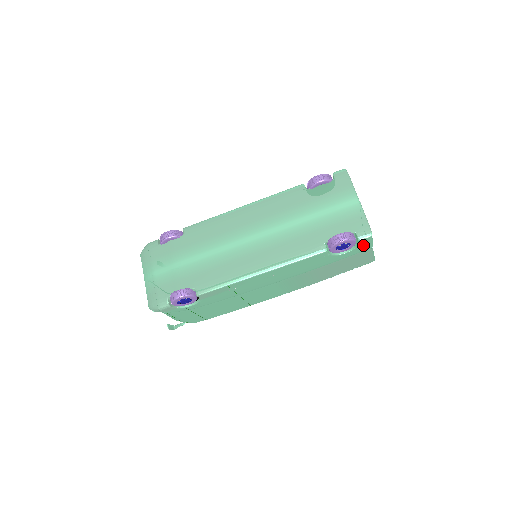
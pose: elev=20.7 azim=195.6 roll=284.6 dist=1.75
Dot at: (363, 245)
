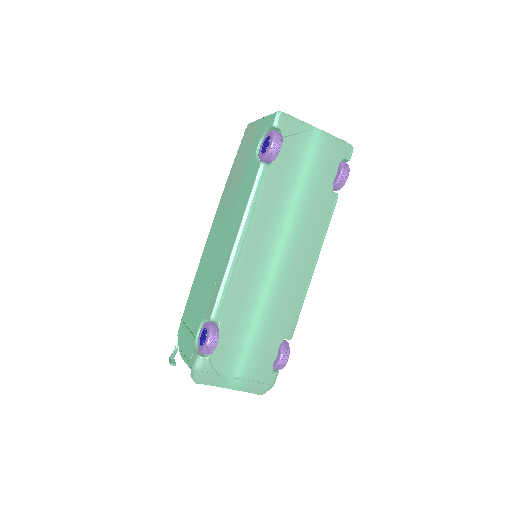
Dot at: occluded
